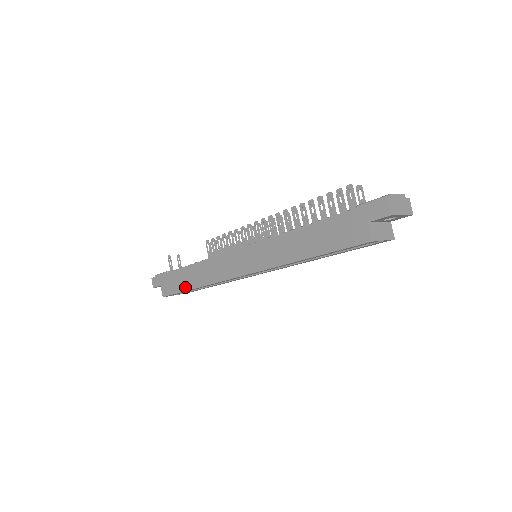
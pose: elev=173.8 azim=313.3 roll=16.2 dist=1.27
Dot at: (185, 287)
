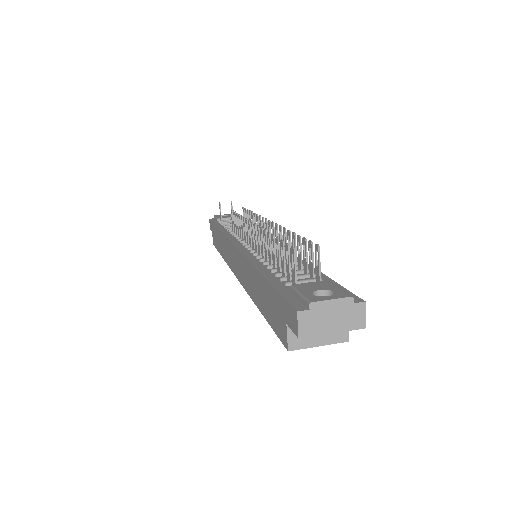
Dot at: (219, 249)
